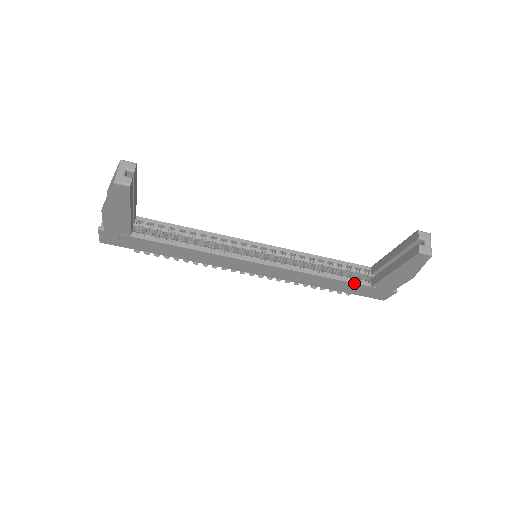
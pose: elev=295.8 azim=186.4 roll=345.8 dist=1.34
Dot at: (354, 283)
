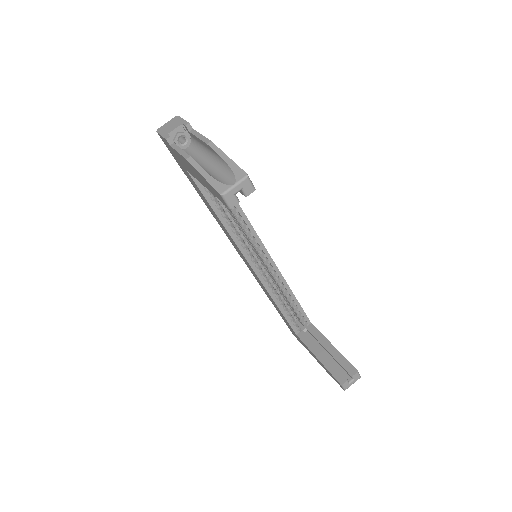
Dot at: (290, 325)
